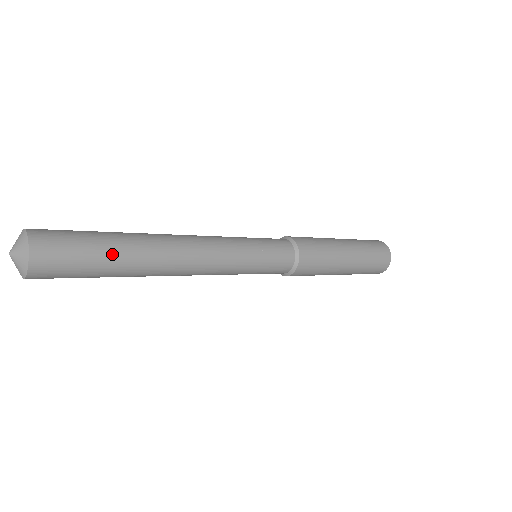
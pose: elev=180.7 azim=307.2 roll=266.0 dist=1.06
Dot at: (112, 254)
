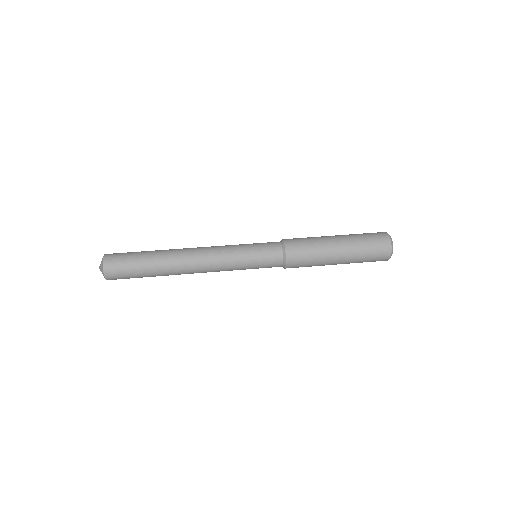
Dot at: (147, 273)
